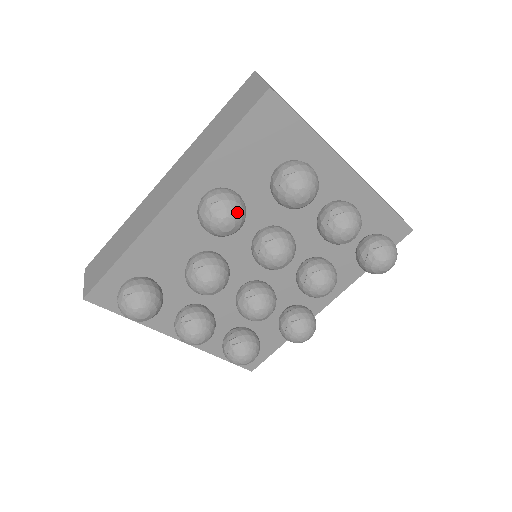
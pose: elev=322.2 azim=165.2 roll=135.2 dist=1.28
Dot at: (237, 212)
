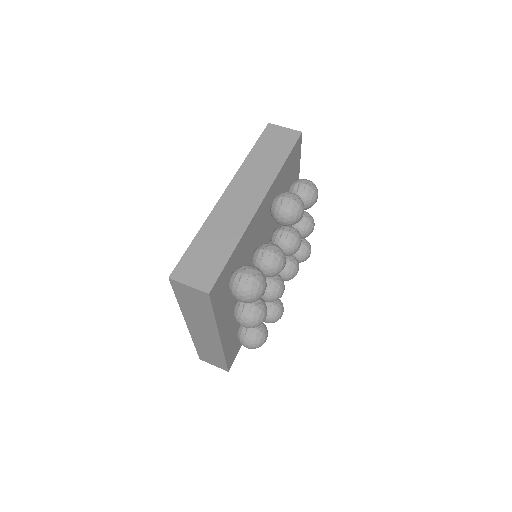
Dot at: occluded
